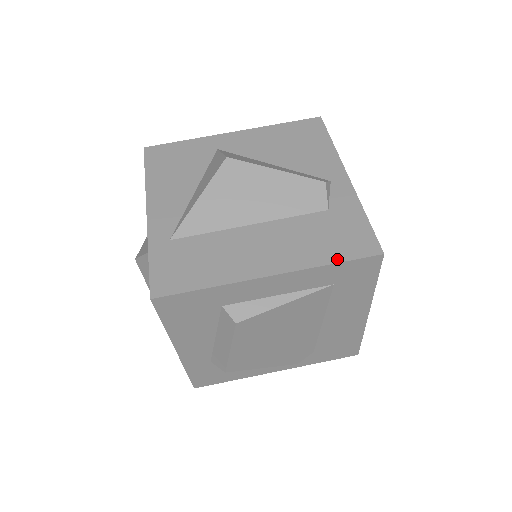
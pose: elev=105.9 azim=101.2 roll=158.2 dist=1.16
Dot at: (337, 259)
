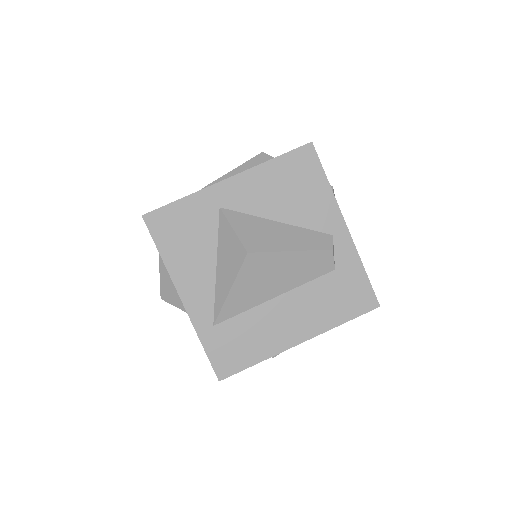
Dot at: (347, 318)
